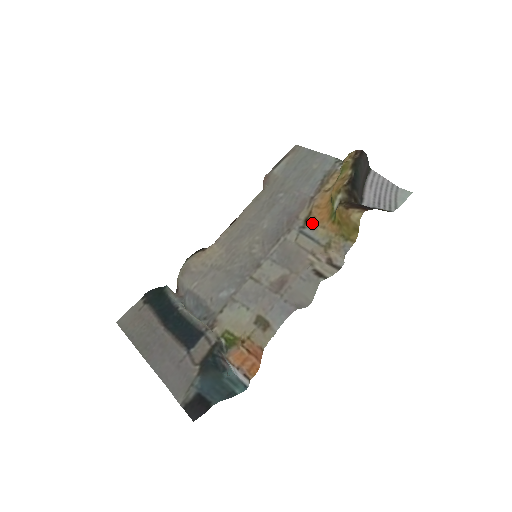
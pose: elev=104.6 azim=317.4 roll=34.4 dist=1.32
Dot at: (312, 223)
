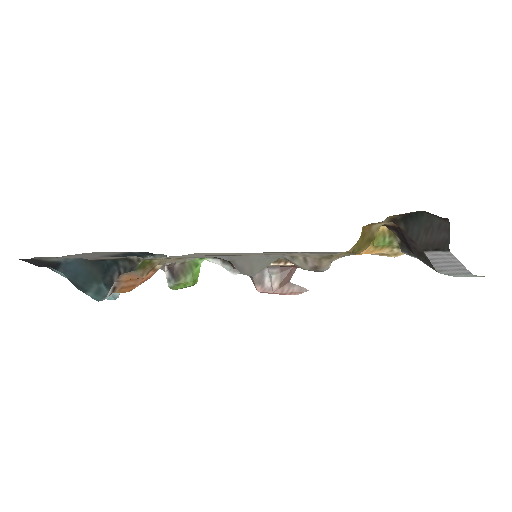
Dot at: occluded
